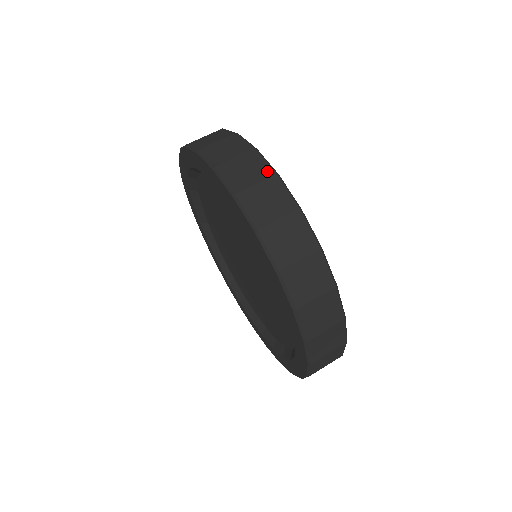
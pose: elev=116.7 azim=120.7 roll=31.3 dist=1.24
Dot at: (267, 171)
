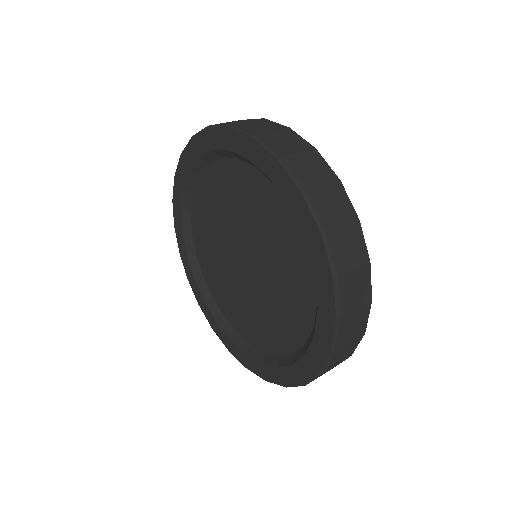
Dot at: occluded
